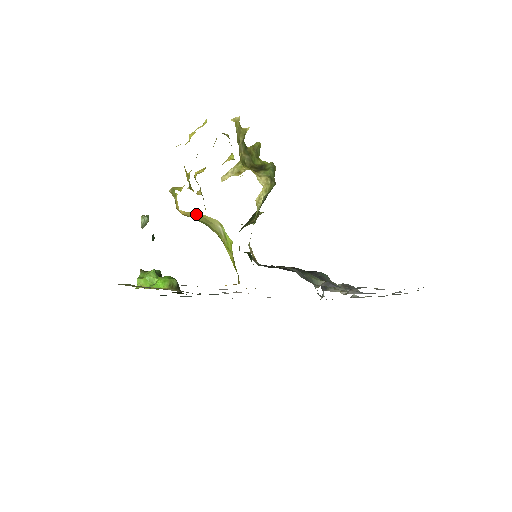
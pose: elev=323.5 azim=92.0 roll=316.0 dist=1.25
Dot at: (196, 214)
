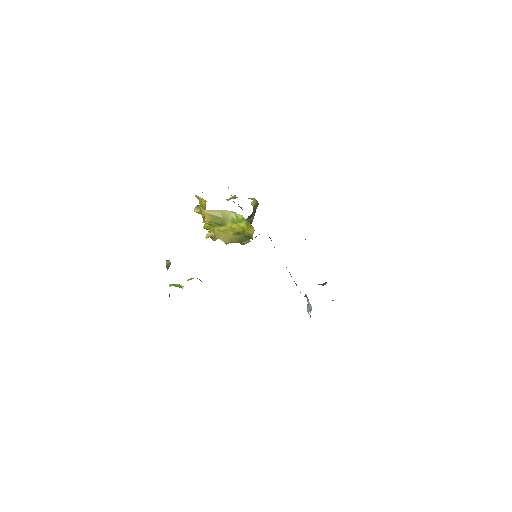
Dot at: (215, 211)
